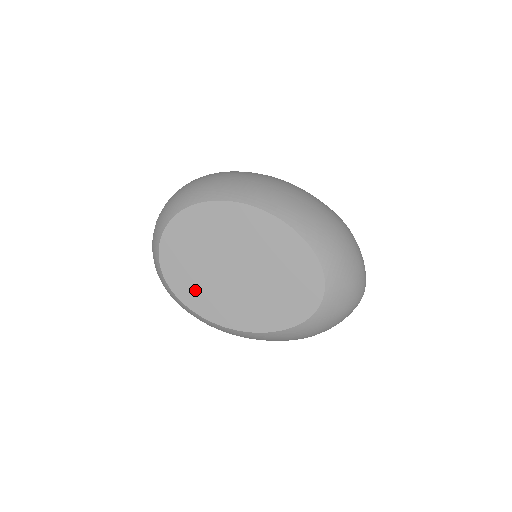
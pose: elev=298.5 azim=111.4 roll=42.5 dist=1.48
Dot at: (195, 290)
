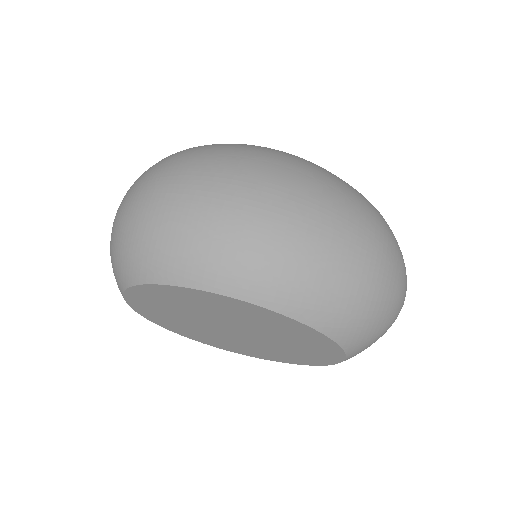
Dot at: (188, 331)
